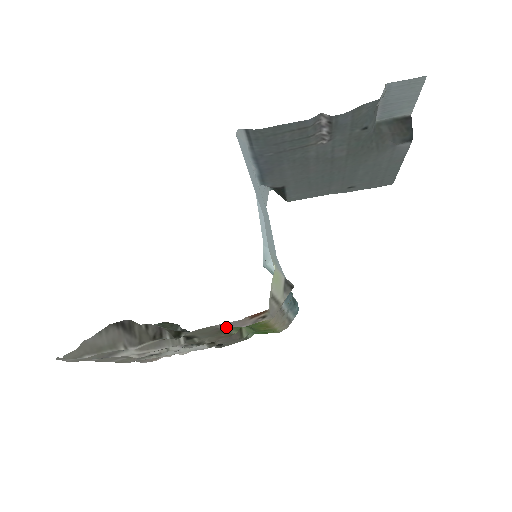
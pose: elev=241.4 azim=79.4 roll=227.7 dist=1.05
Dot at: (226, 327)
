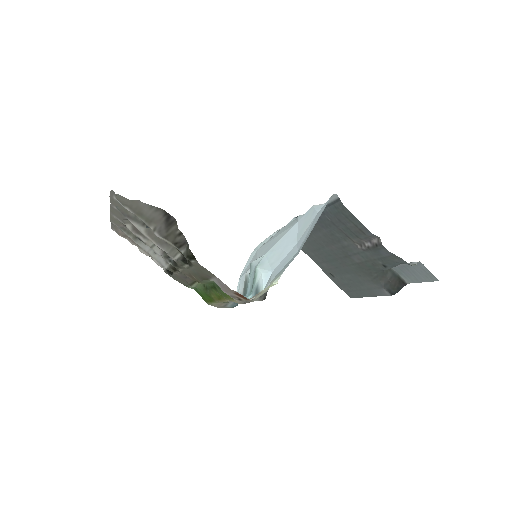
Dot at: (214, 281)
